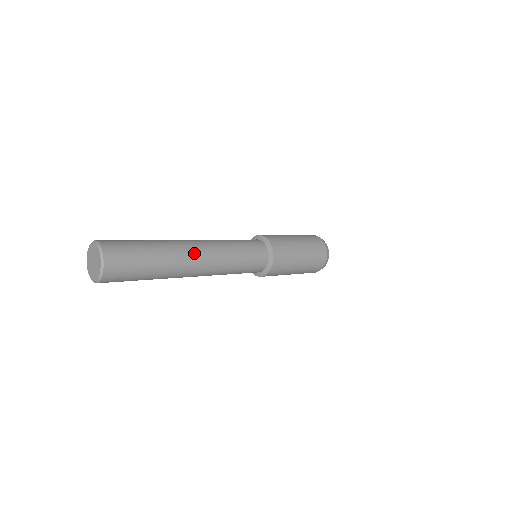
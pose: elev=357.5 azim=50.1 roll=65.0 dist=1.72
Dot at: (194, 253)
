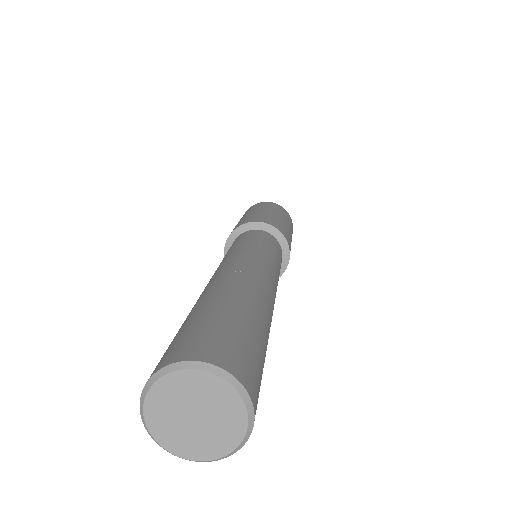
Dot at: (244, 273)
